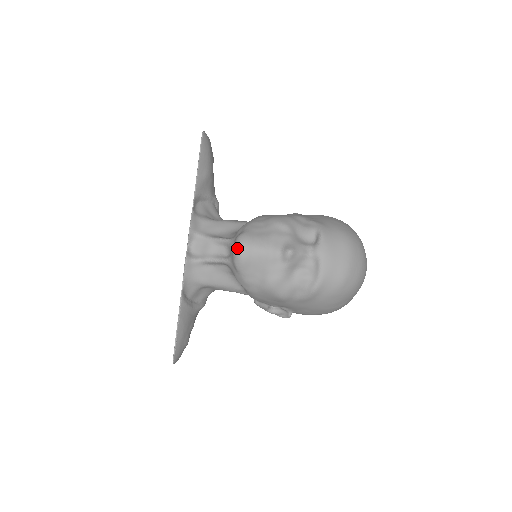
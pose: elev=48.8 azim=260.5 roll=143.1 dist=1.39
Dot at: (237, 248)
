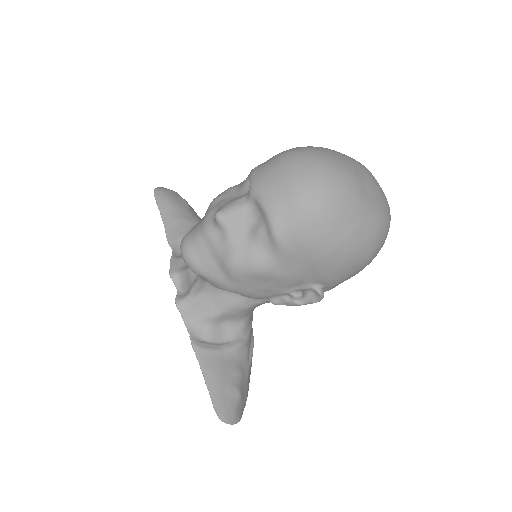
Dot at: (181, 253)
